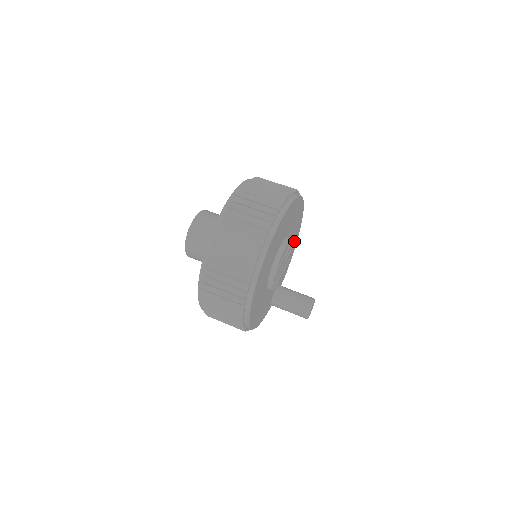
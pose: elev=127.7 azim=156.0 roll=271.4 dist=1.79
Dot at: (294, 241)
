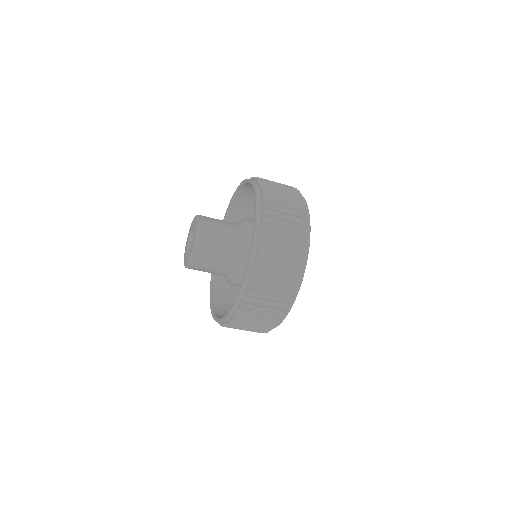
Dot at: occluded
